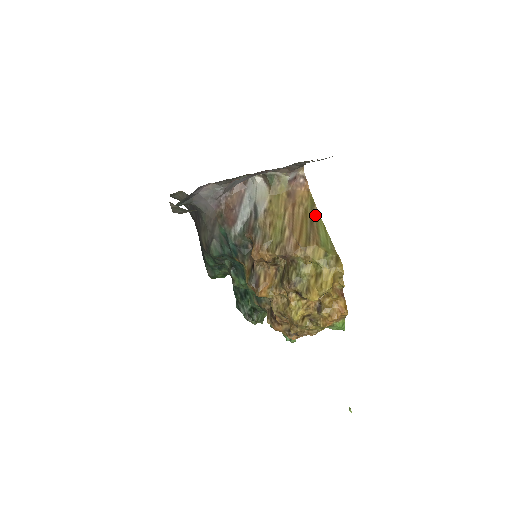
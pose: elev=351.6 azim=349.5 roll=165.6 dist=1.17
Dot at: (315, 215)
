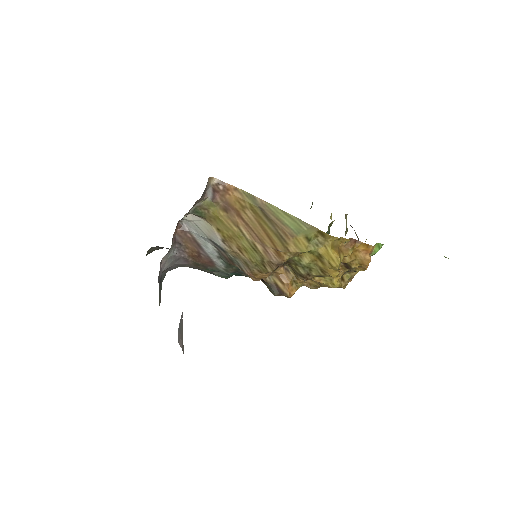
Dot at: (264, 208)
